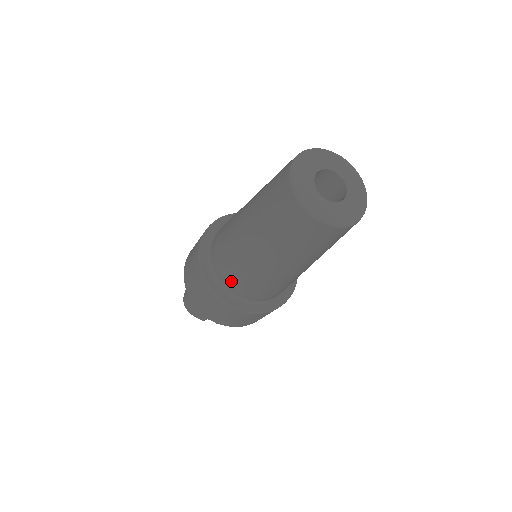
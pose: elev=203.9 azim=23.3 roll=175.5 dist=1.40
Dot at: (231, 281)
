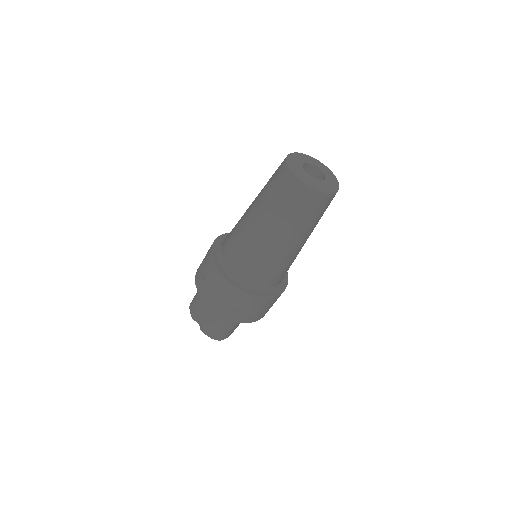
Dot at: (227, 243)
